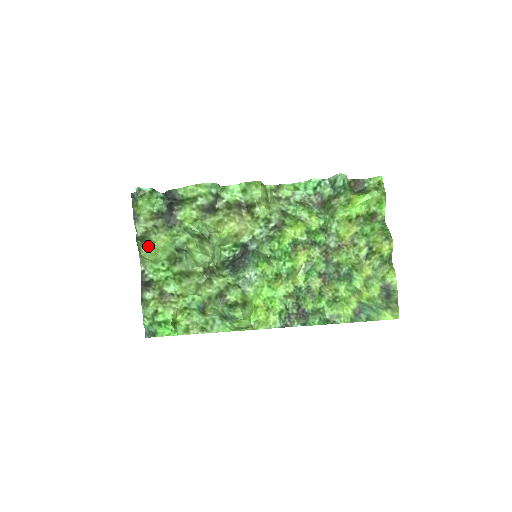
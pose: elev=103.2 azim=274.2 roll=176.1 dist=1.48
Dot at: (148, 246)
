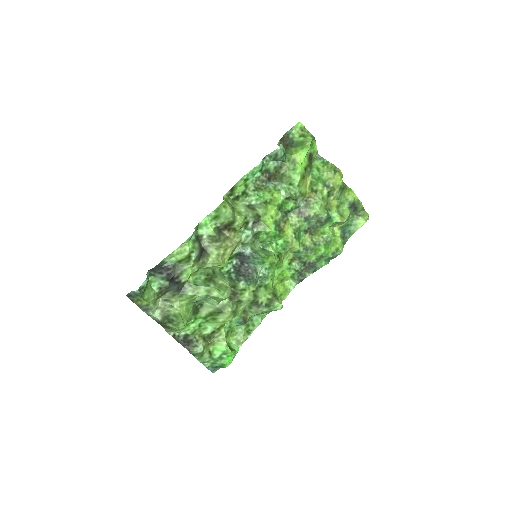
Dot at: (181, 322)
